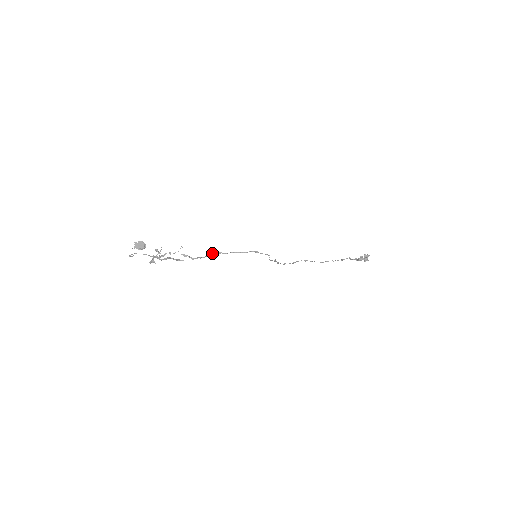
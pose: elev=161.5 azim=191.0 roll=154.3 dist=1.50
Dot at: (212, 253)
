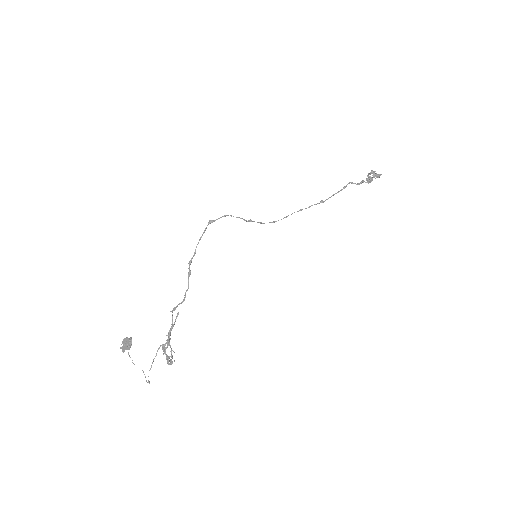
Dot at: (188, 274)
